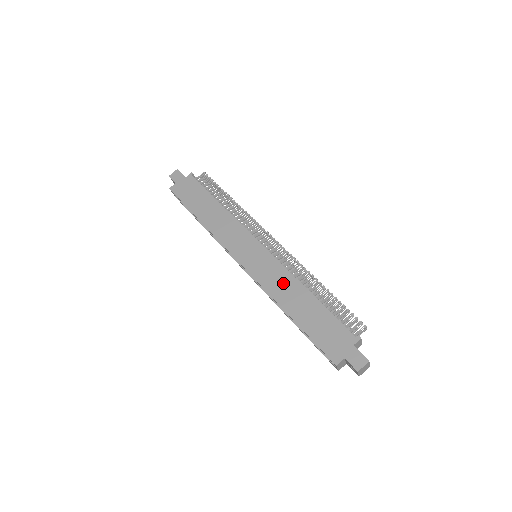
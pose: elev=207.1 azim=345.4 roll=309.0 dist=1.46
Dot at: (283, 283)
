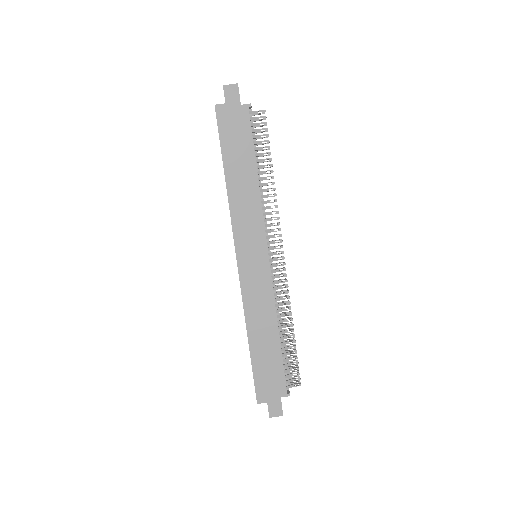
Dot at: (262, 308)
